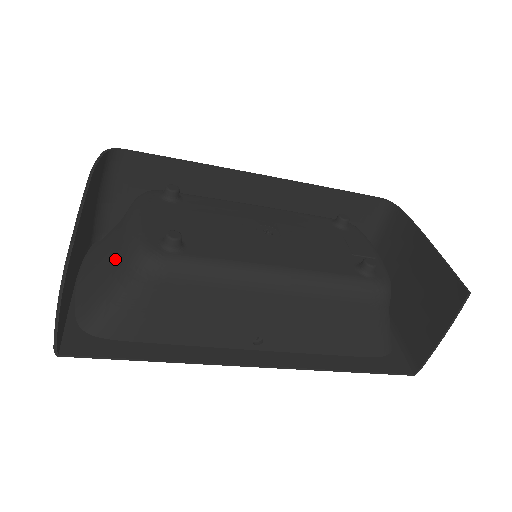
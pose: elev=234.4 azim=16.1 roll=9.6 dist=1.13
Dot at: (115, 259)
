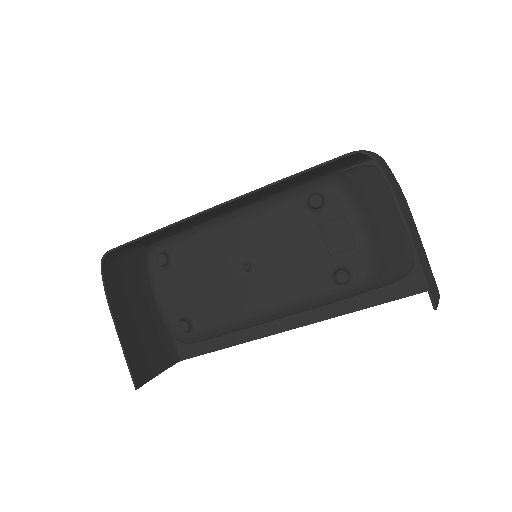
Dot at: occluded
